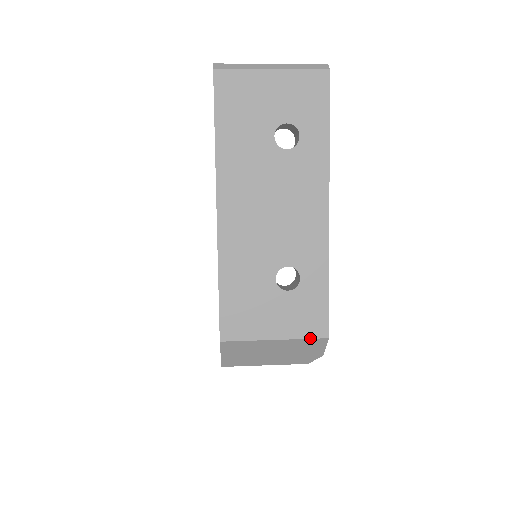
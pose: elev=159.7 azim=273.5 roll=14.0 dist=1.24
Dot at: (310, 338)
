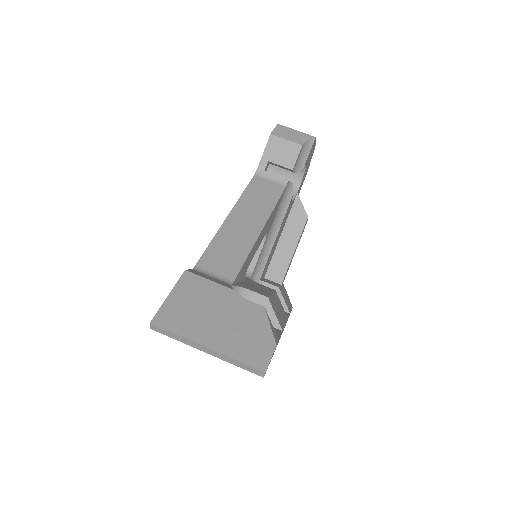
Dot at: occluded
